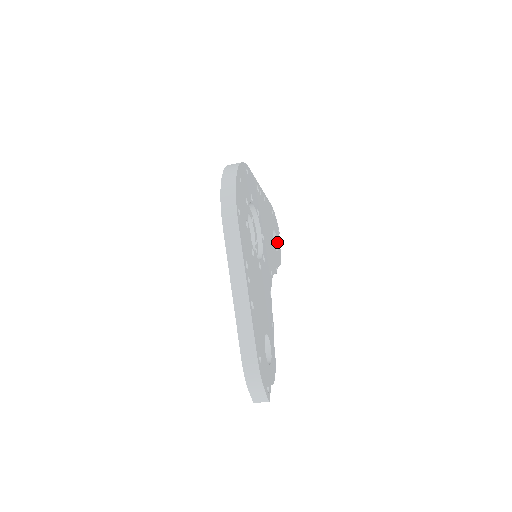
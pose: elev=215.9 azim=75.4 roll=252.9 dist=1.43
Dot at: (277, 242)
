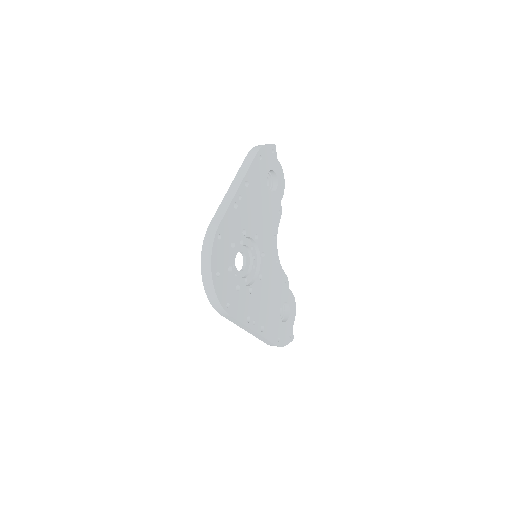
Dot at: (275, 173)
